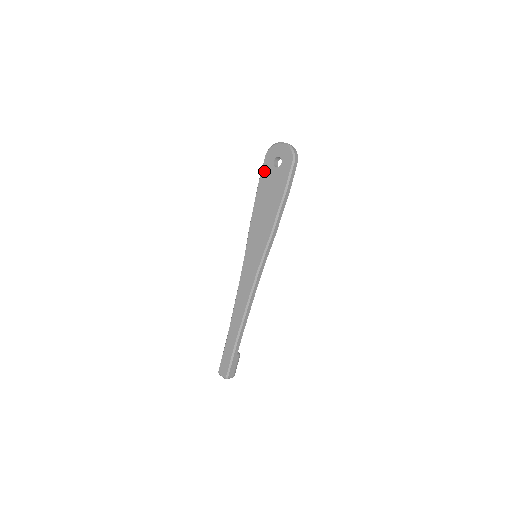
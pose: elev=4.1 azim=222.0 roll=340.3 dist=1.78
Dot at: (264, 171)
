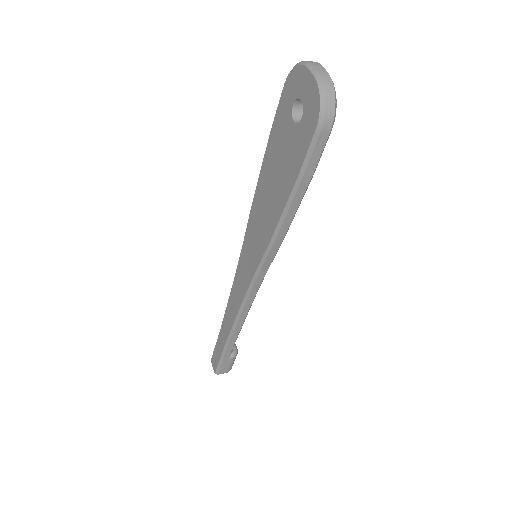
Dot at: (278, 116)
